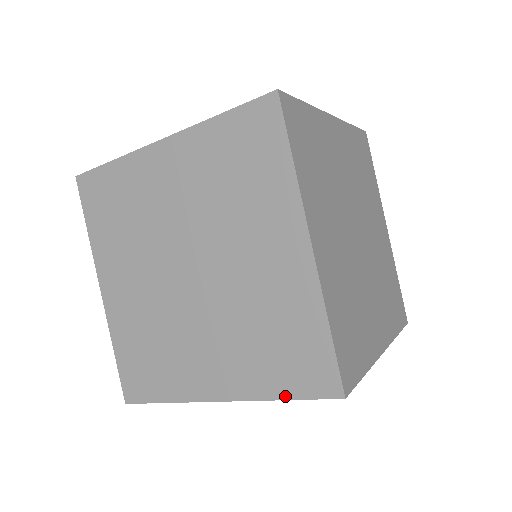
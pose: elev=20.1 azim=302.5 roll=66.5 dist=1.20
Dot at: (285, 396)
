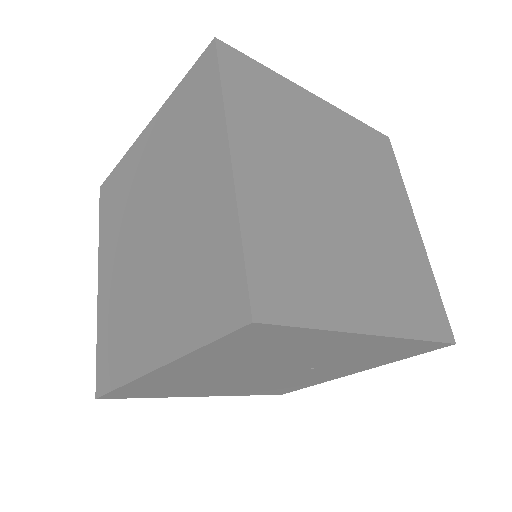
Dot at: (204, 341)
